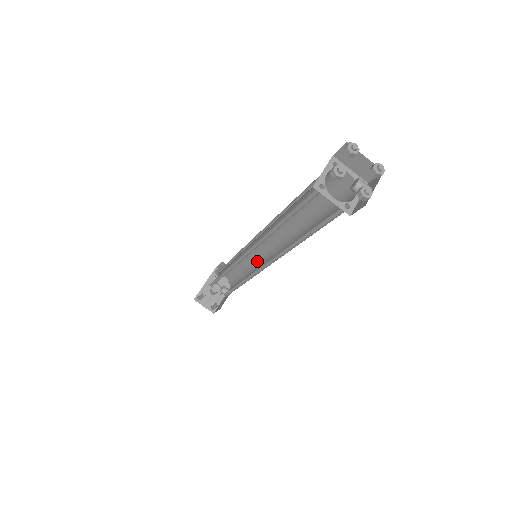
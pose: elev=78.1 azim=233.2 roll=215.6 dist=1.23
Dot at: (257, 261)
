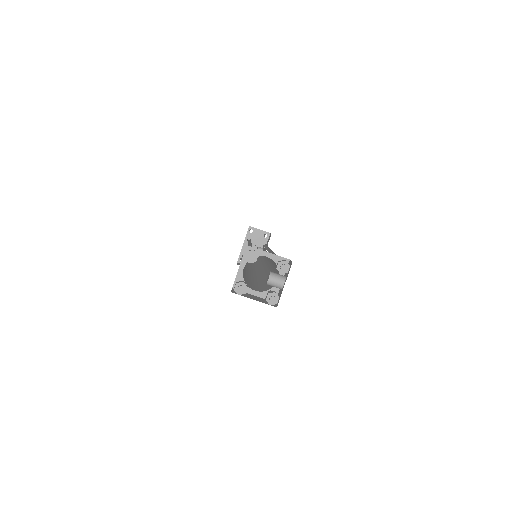
Dot at: (265, 249)
